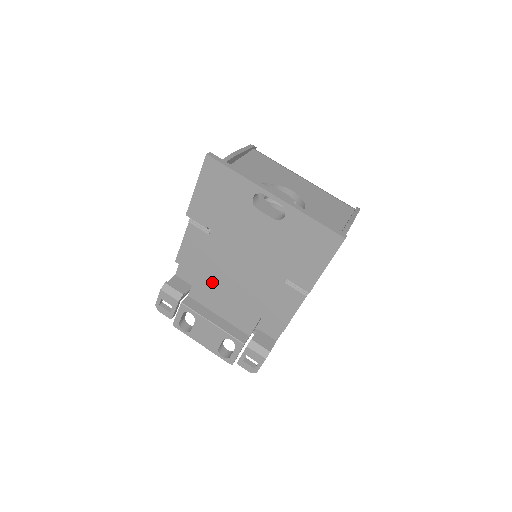
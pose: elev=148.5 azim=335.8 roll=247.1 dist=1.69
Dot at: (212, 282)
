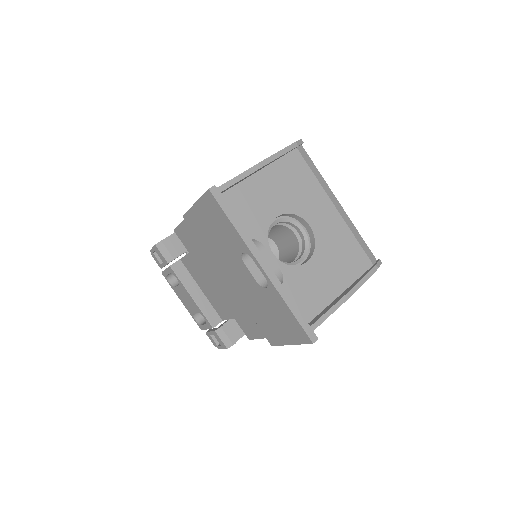
Dot at: (201, 267)
